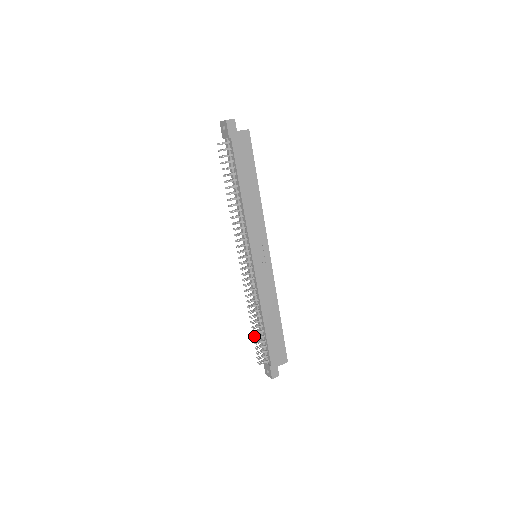
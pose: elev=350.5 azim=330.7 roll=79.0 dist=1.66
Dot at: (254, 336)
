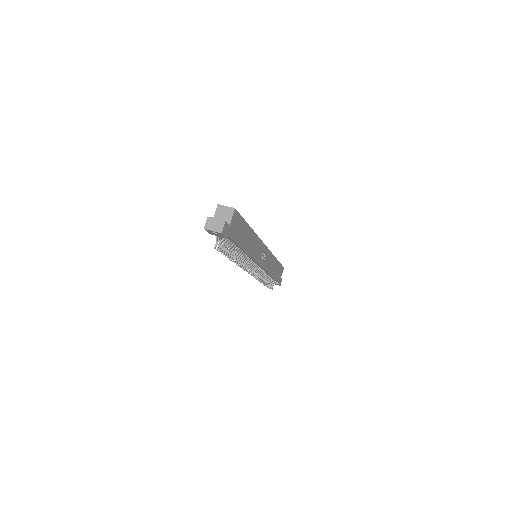
Dot at: occluded
